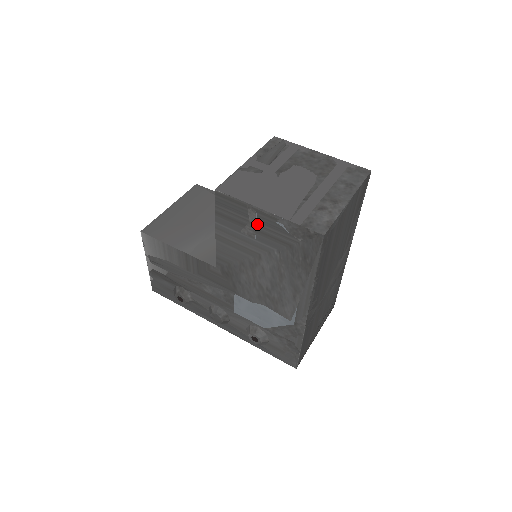
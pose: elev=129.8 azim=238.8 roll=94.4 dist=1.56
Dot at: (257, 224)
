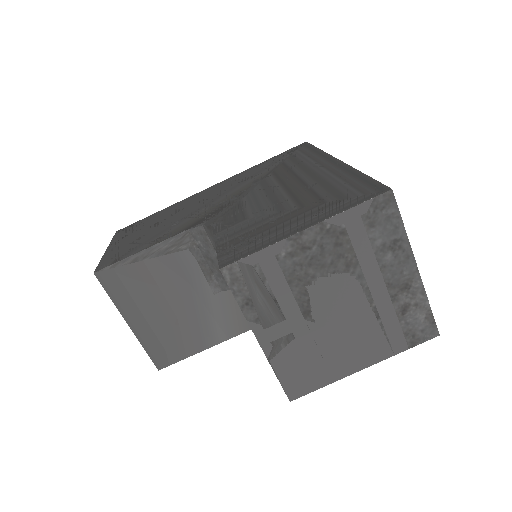
Dot at: occluded
